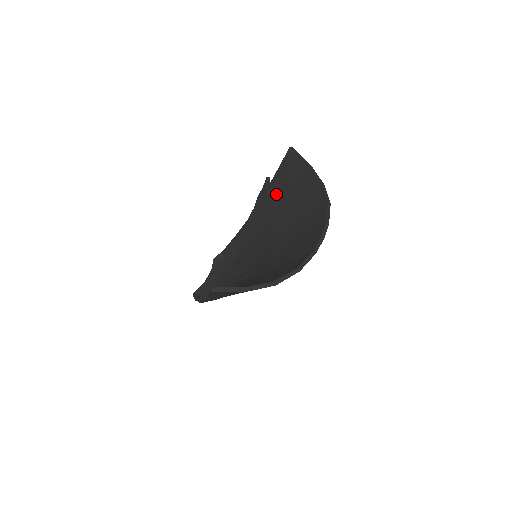
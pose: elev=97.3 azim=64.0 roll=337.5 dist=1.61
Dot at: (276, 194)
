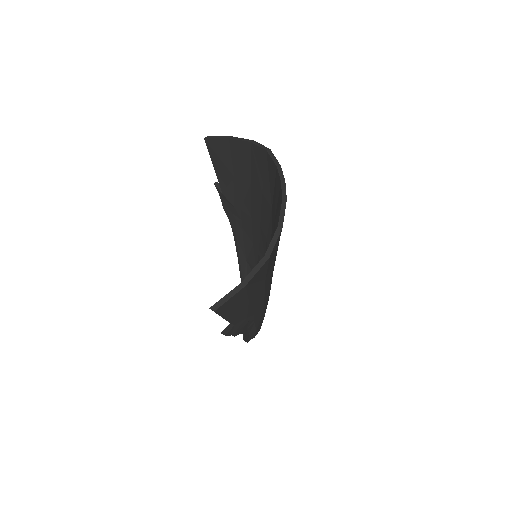
Dot at: (231, 190)
